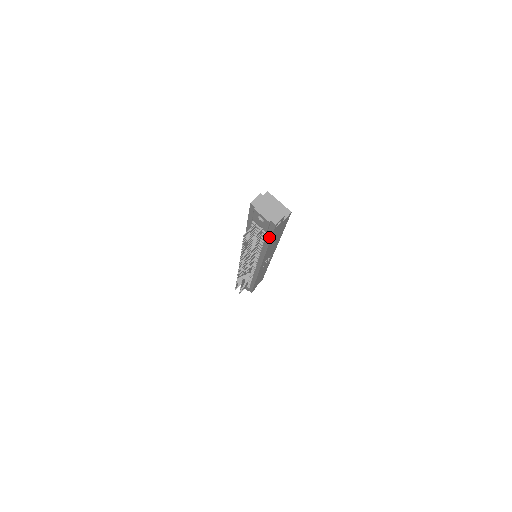
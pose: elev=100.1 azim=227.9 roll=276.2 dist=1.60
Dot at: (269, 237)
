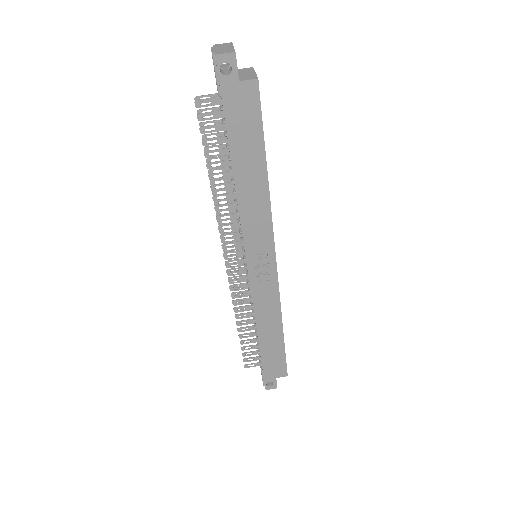
Dot at: (224, 117)
